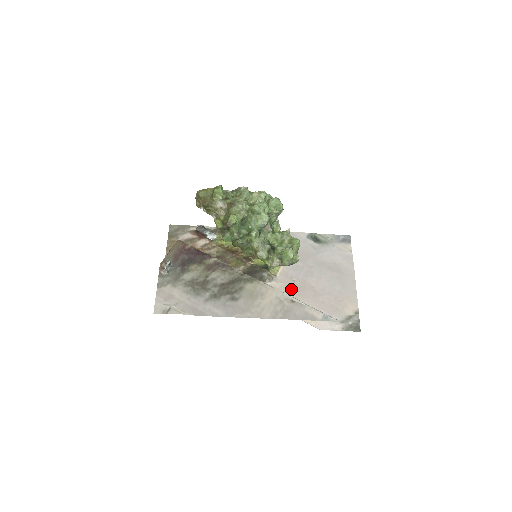
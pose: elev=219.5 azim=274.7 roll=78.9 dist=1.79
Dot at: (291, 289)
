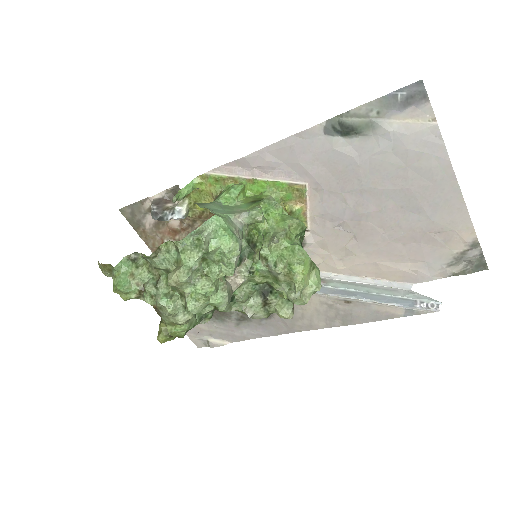
Dot at: (341, 243)
